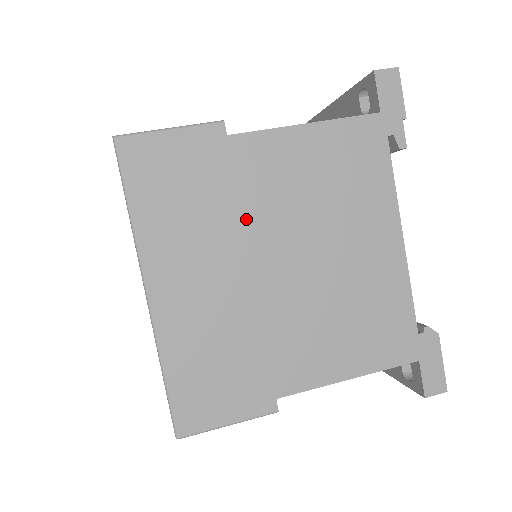
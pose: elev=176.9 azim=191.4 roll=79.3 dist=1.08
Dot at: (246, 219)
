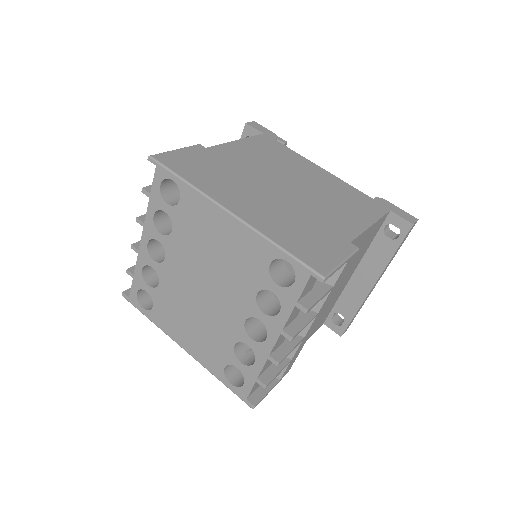
Dot at: (248, 174)
